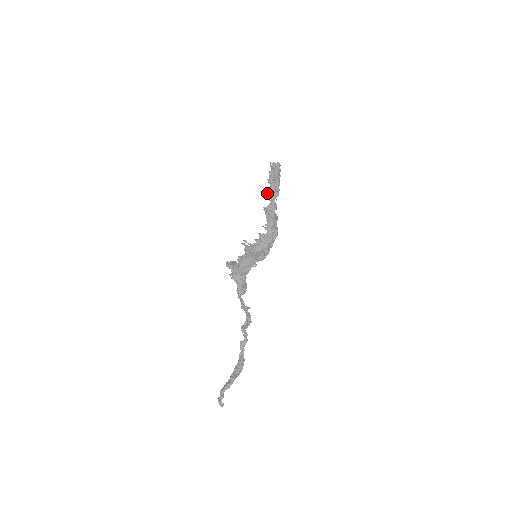
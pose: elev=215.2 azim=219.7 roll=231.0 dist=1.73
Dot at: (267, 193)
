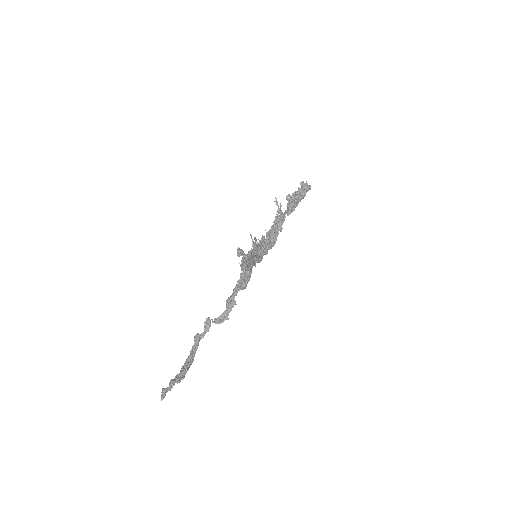
Dot at: (277, 202)
